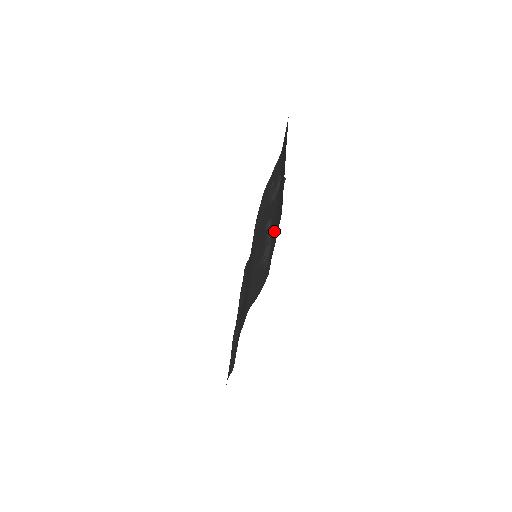
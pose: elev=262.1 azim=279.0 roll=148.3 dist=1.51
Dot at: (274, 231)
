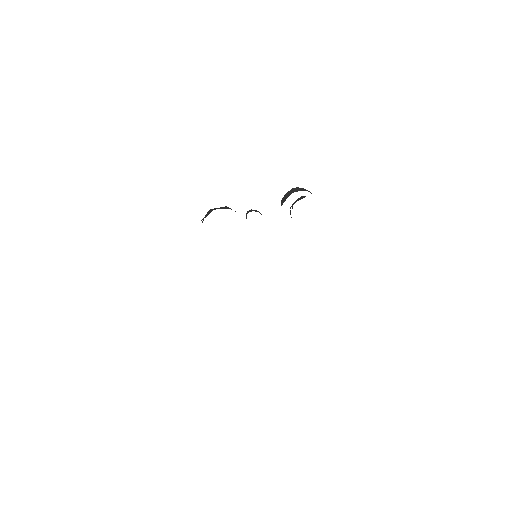
Dot at: occluded
